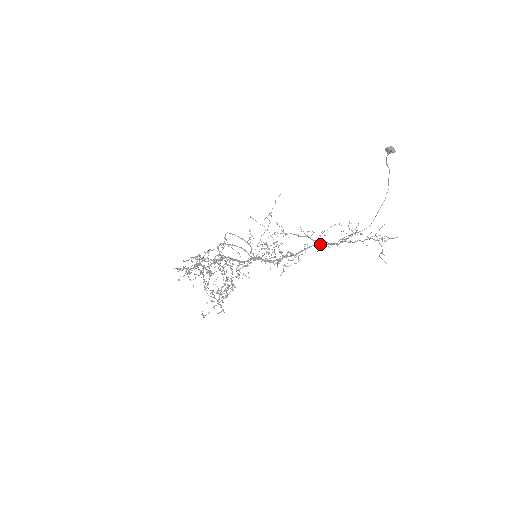
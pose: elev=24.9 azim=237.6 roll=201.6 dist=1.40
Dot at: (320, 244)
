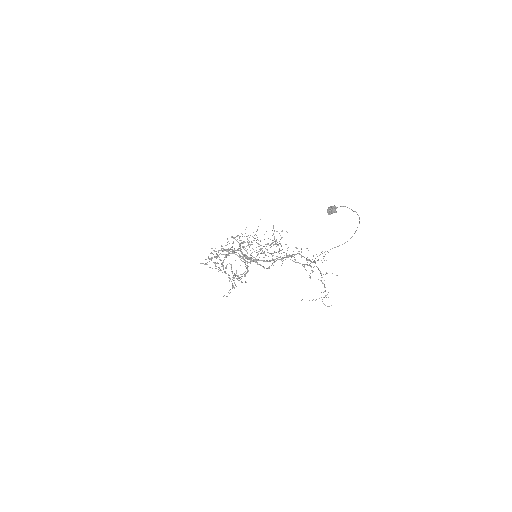
Dot at: (302, 256)
